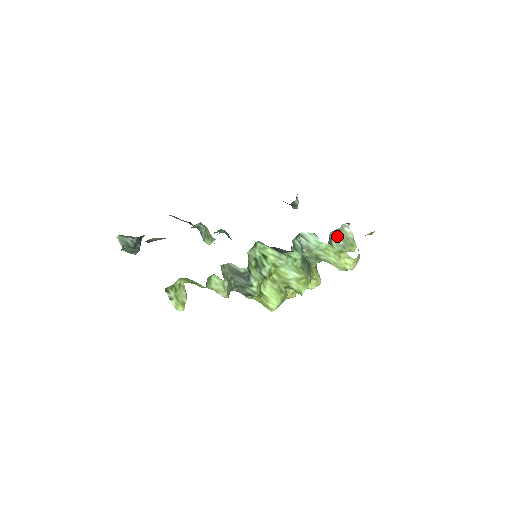
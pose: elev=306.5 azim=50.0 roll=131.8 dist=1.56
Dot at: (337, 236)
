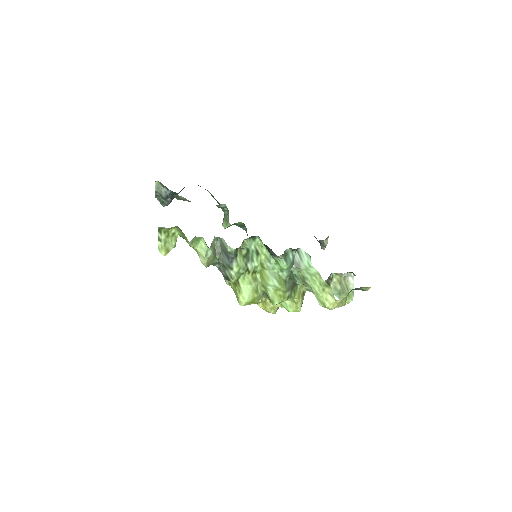
Dot at: (338, 280)
